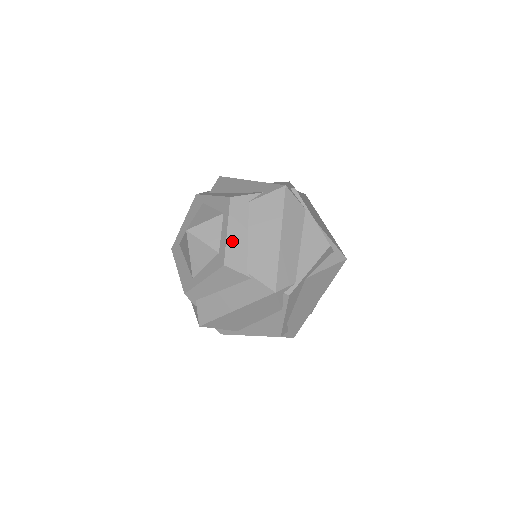
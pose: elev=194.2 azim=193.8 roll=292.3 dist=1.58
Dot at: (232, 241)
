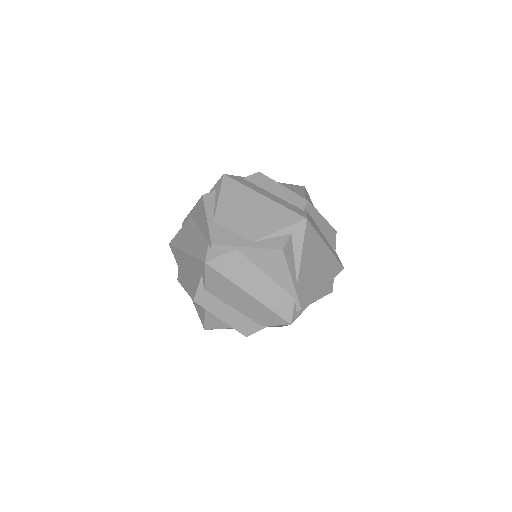
Dot at: (231, 321)
